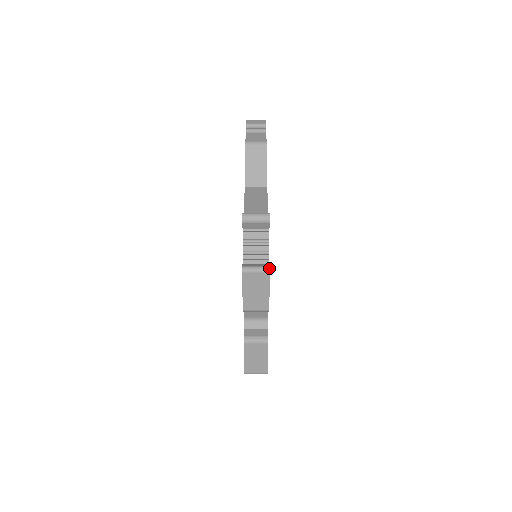
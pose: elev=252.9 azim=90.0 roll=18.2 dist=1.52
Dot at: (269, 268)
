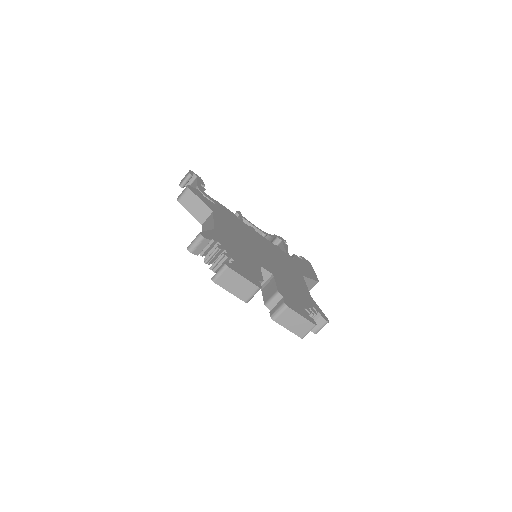
Dot at: (225, 265)
